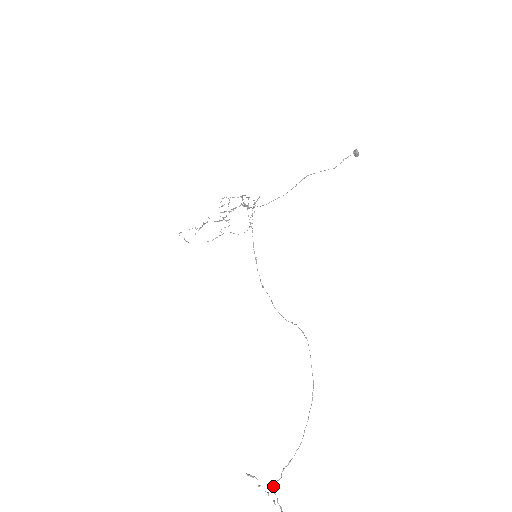
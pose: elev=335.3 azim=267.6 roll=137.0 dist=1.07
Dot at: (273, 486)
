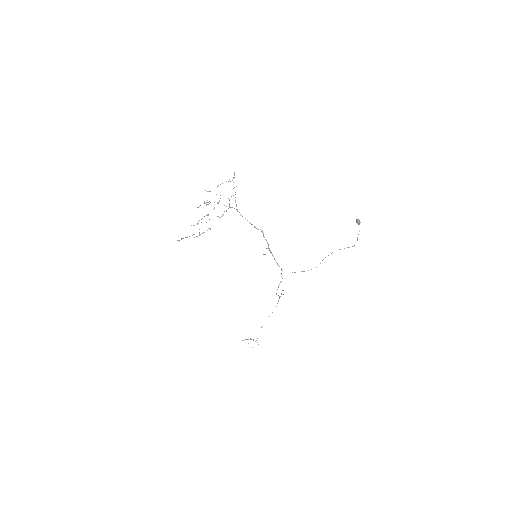
Dot at: (256, 340)
